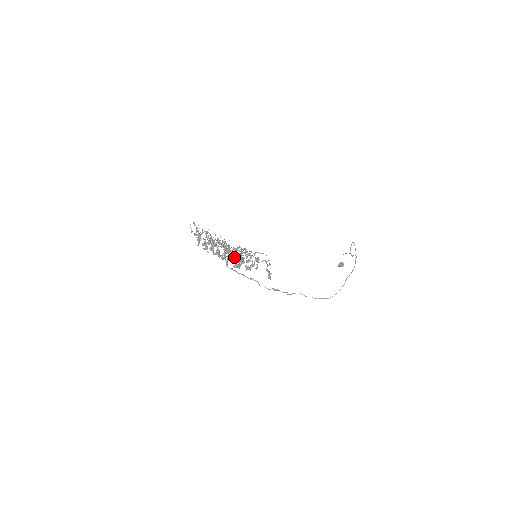
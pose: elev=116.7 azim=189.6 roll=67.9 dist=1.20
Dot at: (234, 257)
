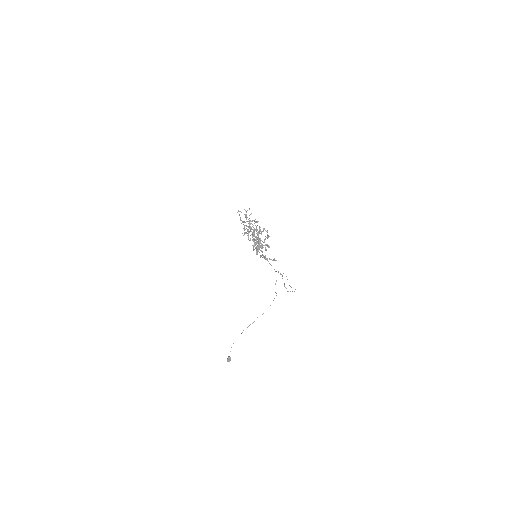
Dot at: occluded
